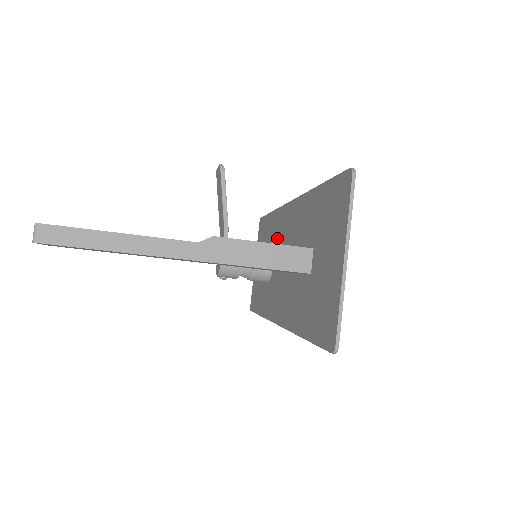
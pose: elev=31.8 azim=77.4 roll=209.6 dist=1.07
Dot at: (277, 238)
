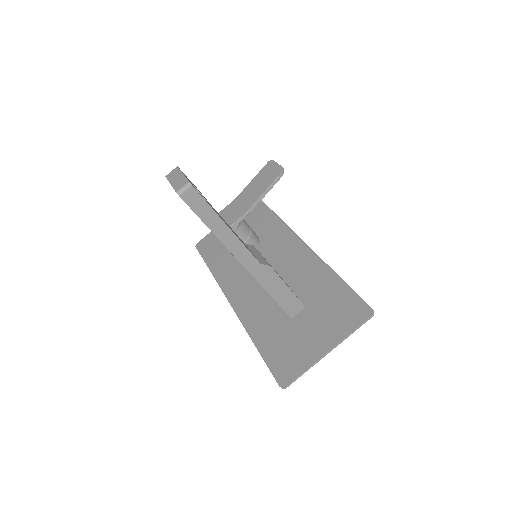
Dot at: (269, 243)
